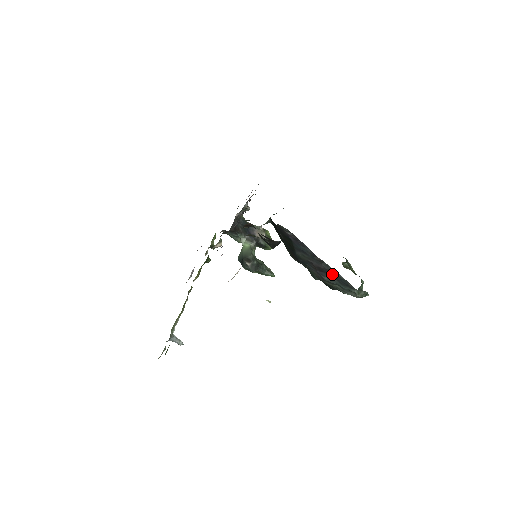
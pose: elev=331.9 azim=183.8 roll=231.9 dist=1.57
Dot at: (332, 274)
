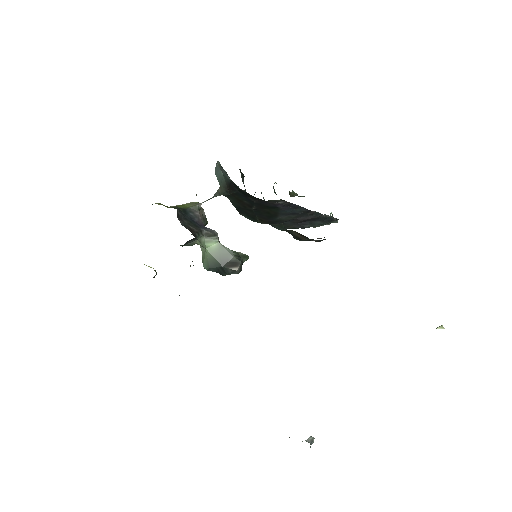
Dot at: (318, 219)
